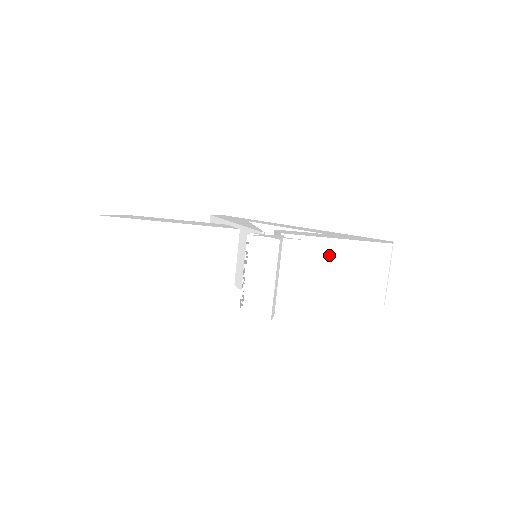
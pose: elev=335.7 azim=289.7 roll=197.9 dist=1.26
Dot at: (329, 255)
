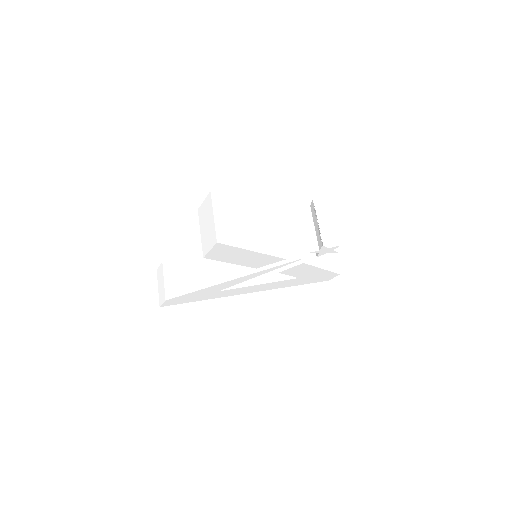
Dot at: occluded
